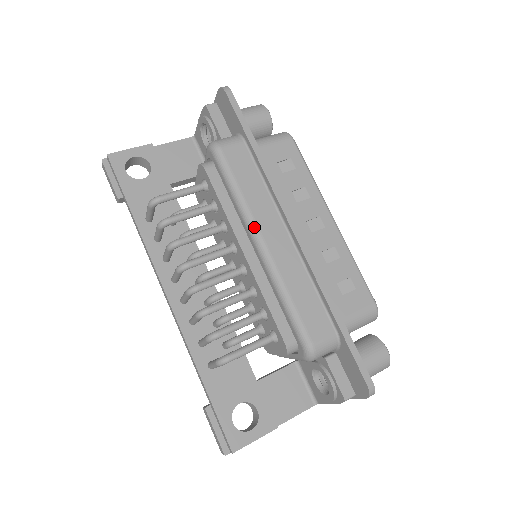
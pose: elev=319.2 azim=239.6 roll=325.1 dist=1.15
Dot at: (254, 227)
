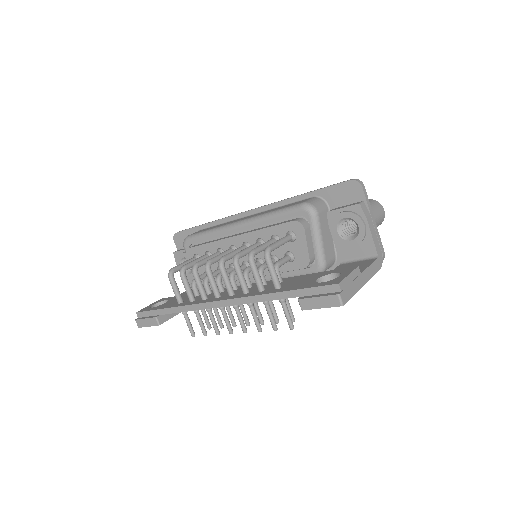
Dot at: (229, 225)
